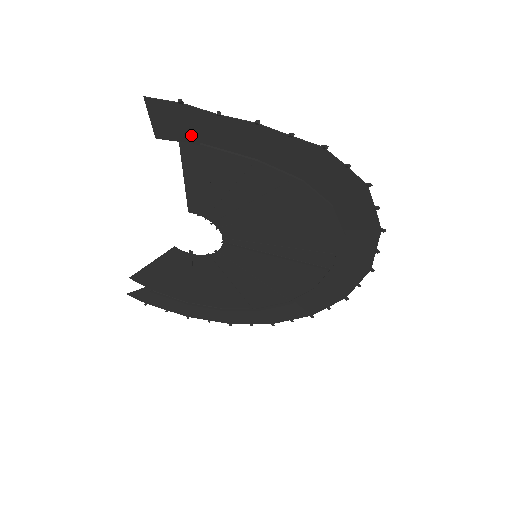
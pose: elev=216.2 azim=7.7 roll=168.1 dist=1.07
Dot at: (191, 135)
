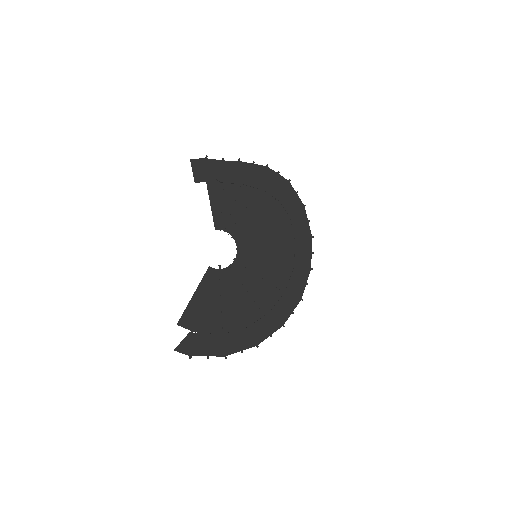
Dot at: (212, 176)
